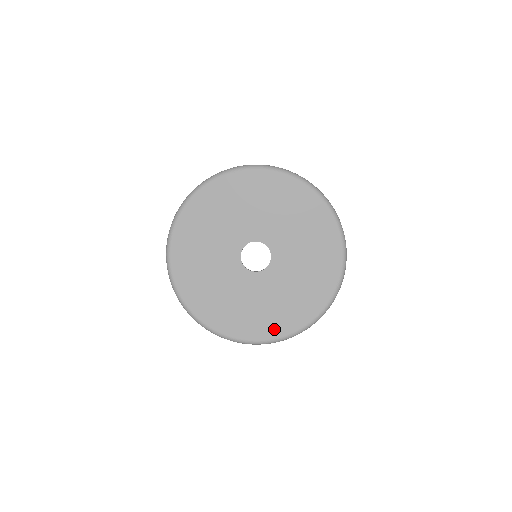
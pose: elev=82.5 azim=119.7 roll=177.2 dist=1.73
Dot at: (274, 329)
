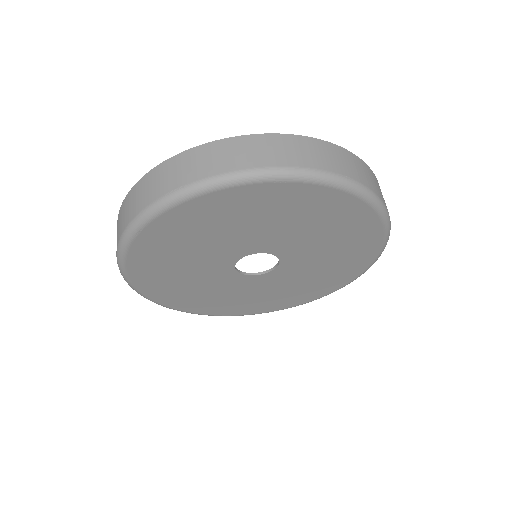
Dot at: (247, 310)
